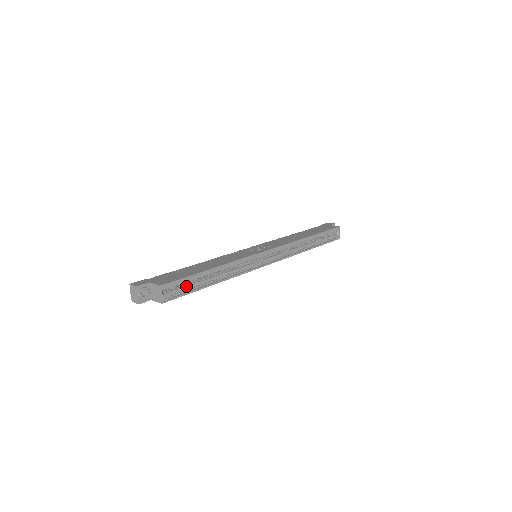
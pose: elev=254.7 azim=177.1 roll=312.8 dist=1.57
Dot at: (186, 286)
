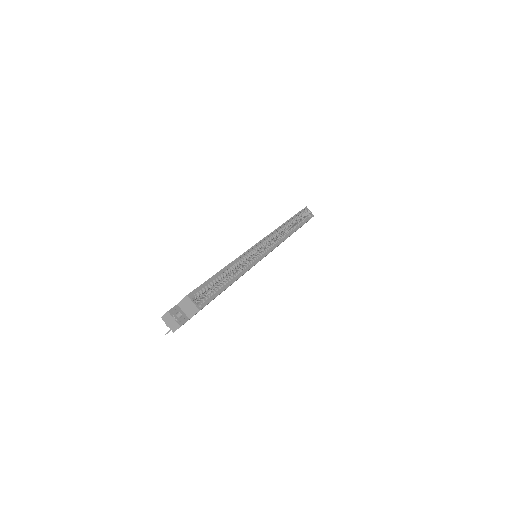
Dot at: (211, 291)
